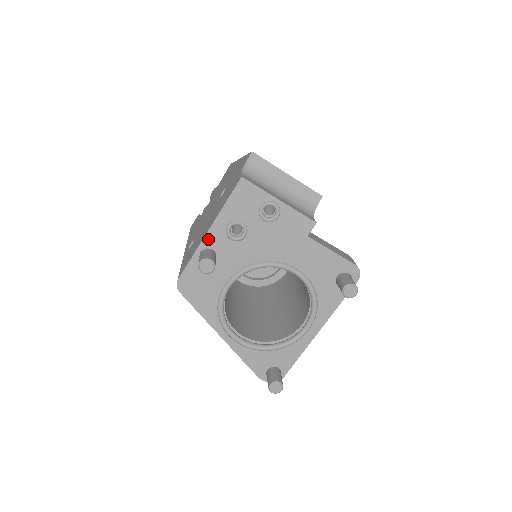
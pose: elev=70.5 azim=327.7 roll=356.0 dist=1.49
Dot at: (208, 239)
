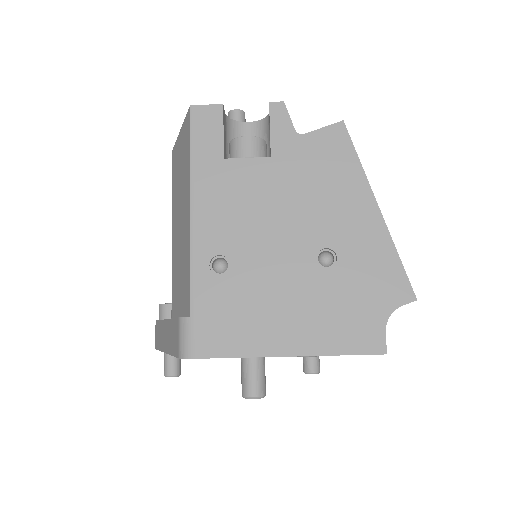
Dot at: (277, 356)
